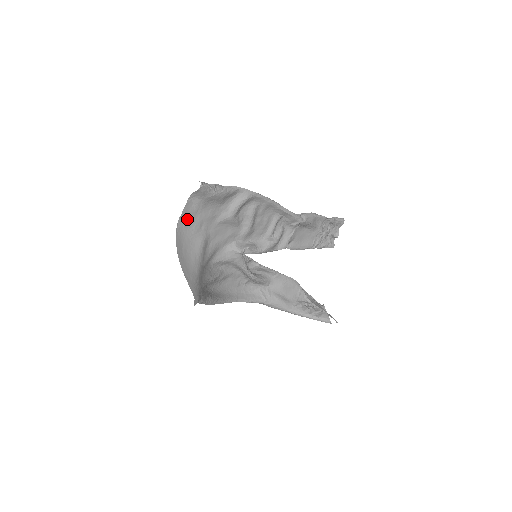
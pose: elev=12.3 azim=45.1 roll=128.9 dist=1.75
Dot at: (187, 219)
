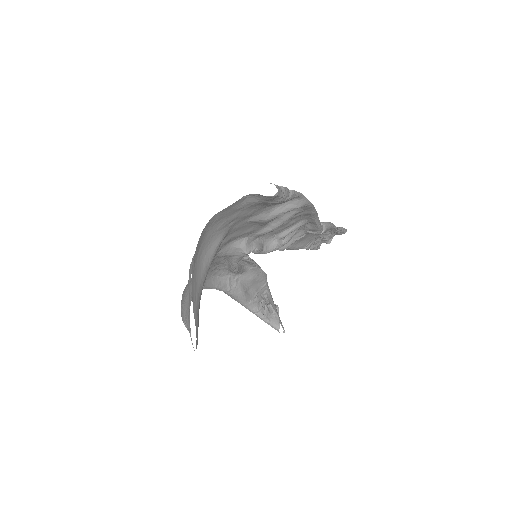
Dot at: (224, 214)
